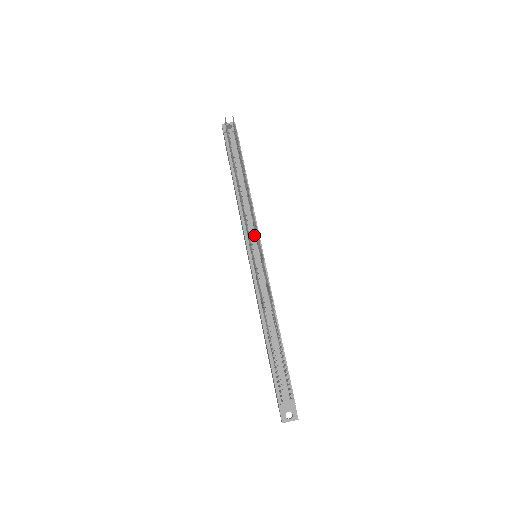
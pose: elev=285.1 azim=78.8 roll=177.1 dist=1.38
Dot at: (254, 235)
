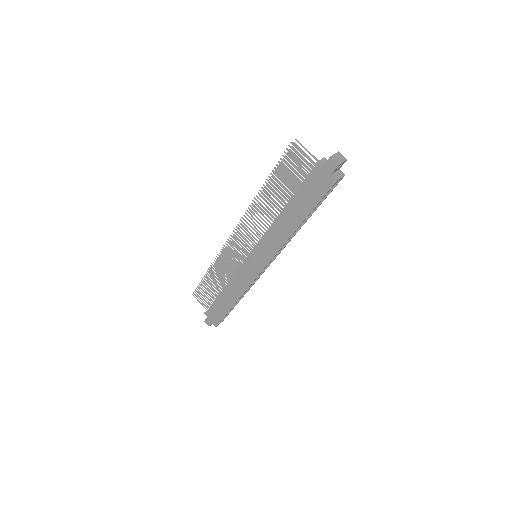
Dot at: occluded
